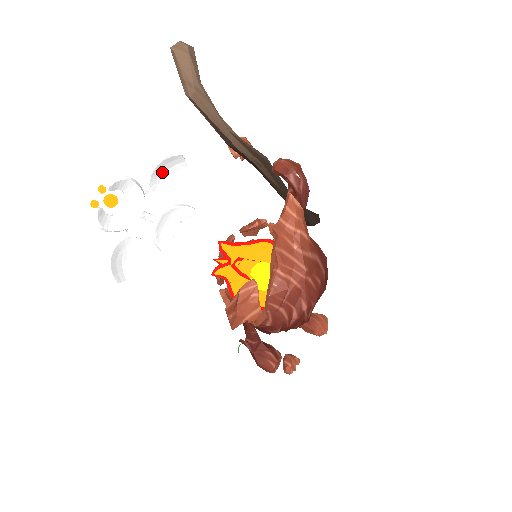
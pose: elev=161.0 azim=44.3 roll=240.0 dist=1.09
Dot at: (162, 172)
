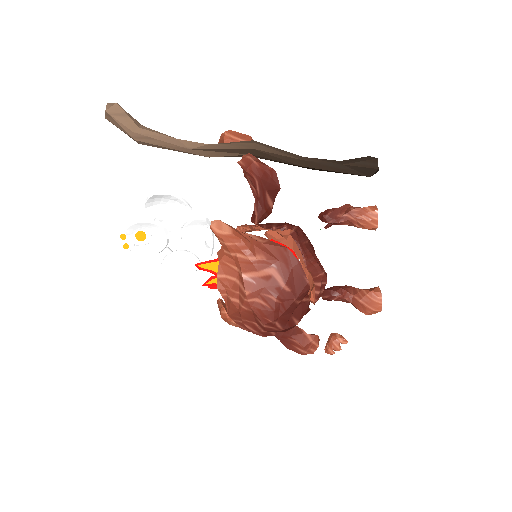
Dot at: (158, 206)
